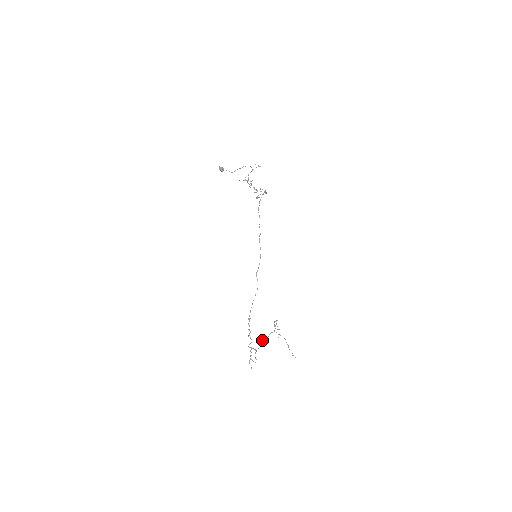
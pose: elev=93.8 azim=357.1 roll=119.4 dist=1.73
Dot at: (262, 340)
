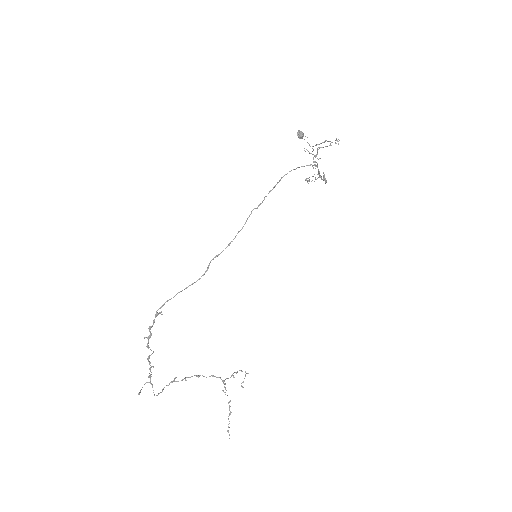
Dot at: (194, 375)
